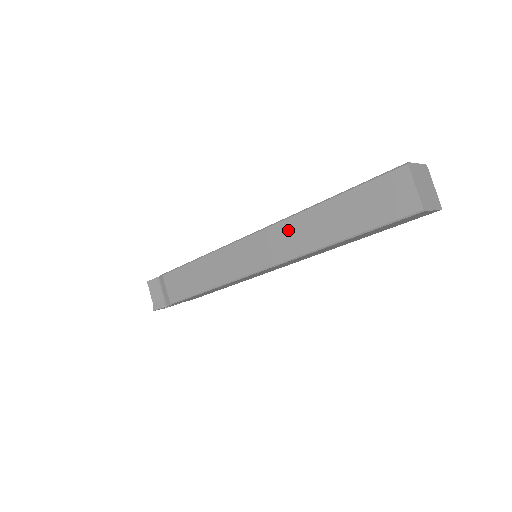
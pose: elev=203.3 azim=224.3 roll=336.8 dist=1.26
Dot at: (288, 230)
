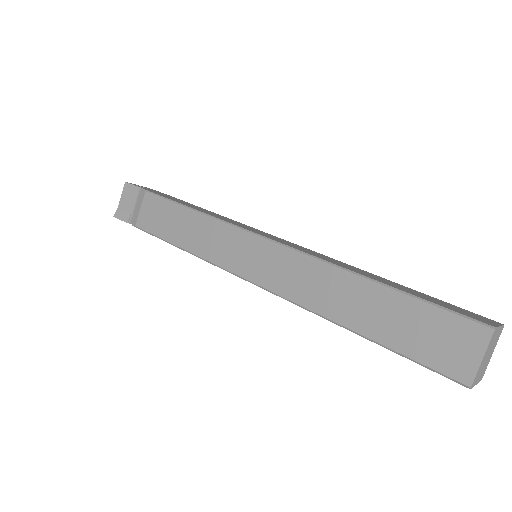
Dot at: (310, 271)
